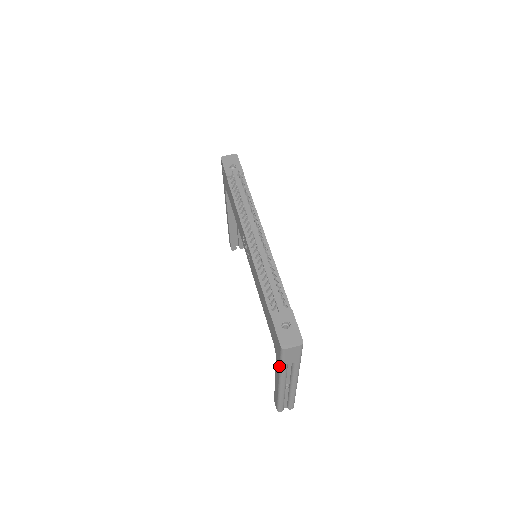
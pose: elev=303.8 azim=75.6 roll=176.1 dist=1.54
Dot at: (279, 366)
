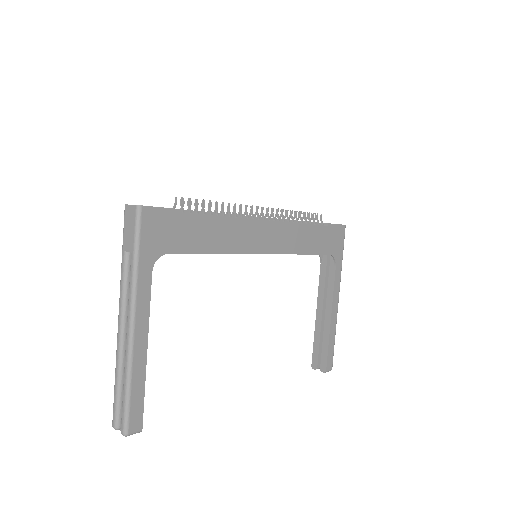
Dot at: occluded
